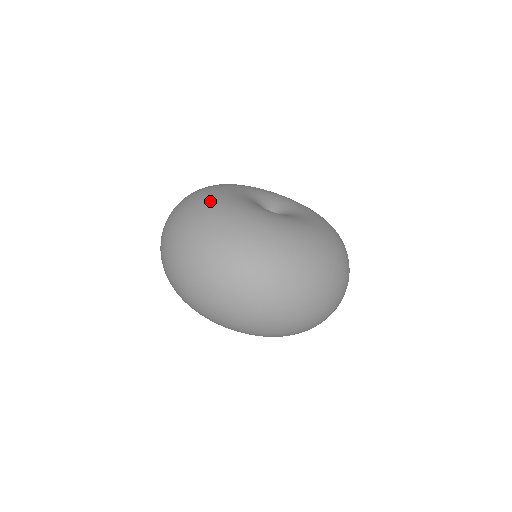
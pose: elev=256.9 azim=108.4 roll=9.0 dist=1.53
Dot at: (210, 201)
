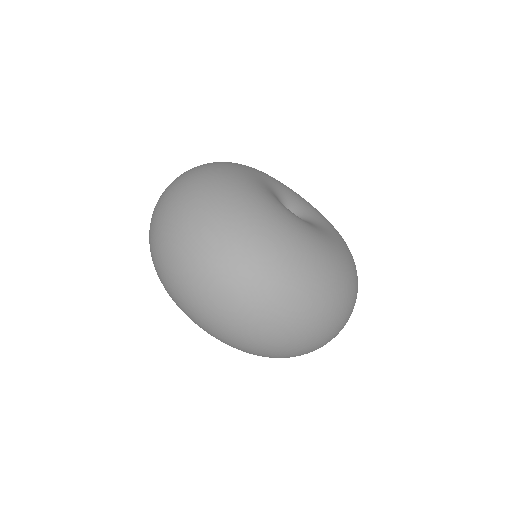
Dot at: (241, 195)
